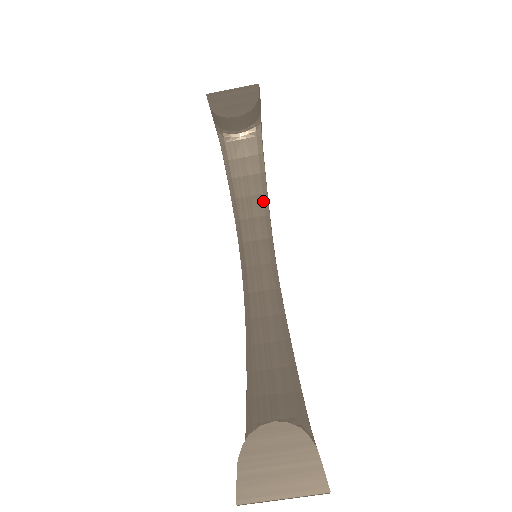
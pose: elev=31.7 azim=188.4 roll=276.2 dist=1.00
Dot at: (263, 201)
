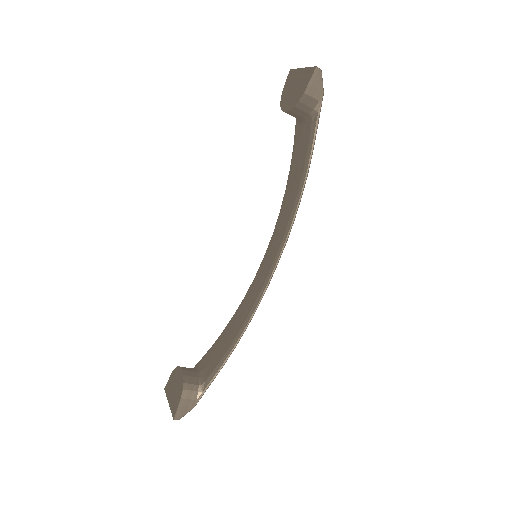
Dot at: (294, 202)
